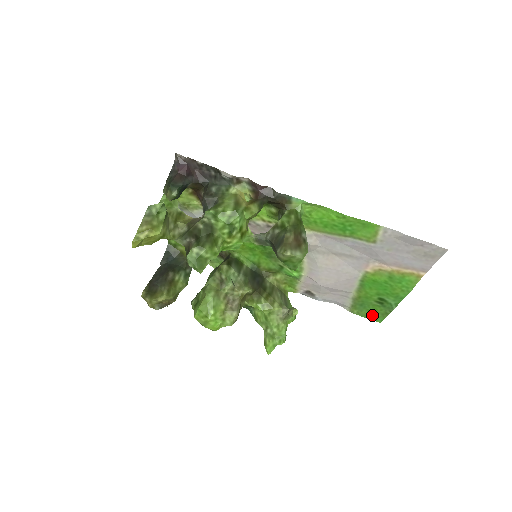
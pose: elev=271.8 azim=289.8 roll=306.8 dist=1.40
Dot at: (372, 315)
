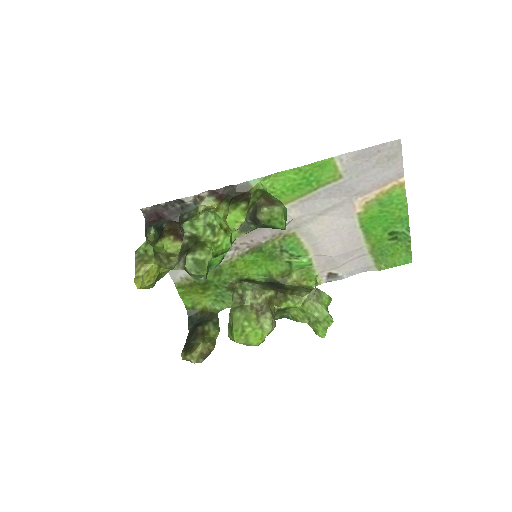
Dot at: (399, 259)
